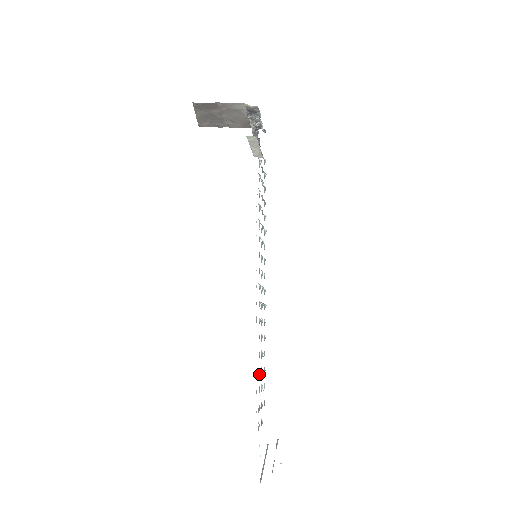
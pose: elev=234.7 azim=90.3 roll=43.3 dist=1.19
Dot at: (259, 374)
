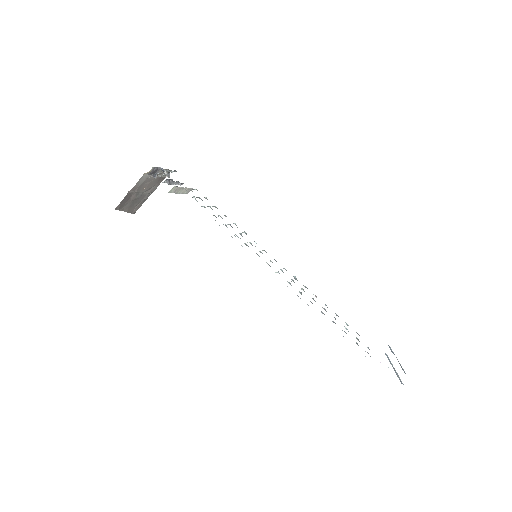
Dot at: occluded
